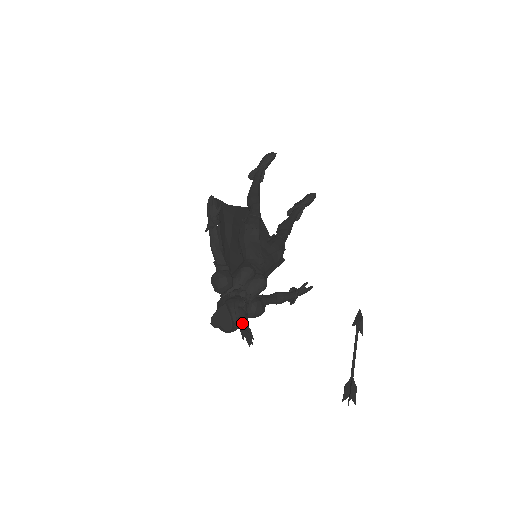
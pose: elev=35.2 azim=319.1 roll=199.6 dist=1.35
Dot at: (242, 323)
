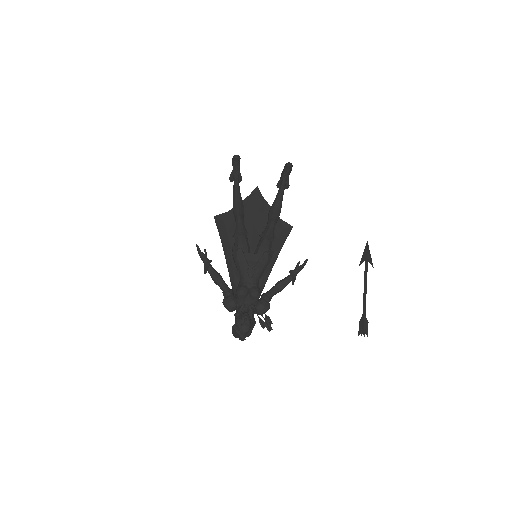
Dot at: (248, 334)
